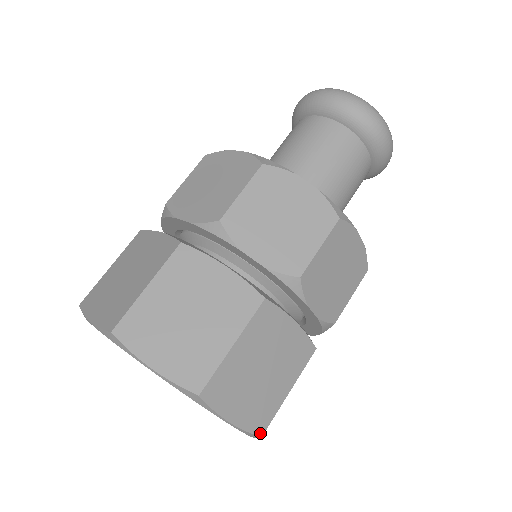
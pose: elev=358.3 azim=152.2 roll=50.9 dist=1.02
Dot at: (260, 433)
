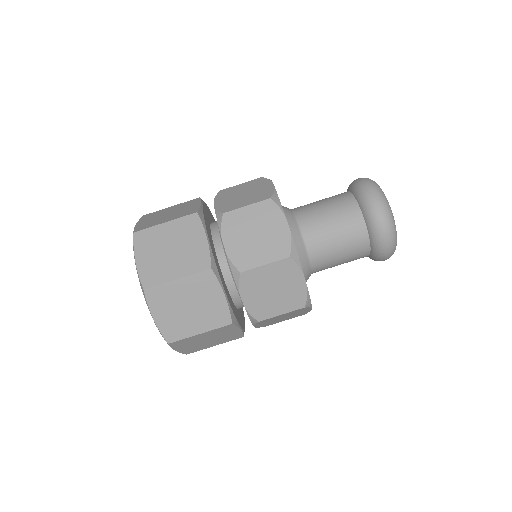
Dot at: occluded
